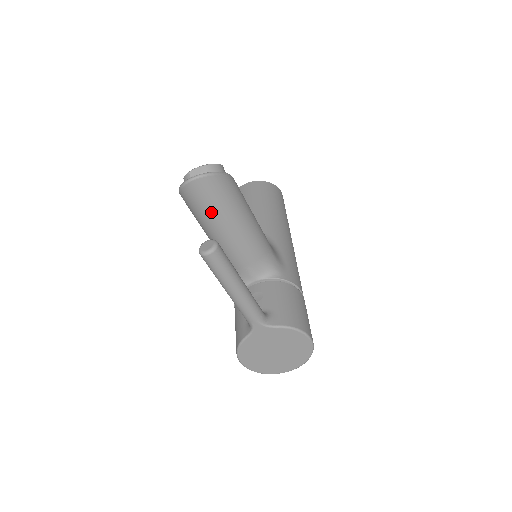
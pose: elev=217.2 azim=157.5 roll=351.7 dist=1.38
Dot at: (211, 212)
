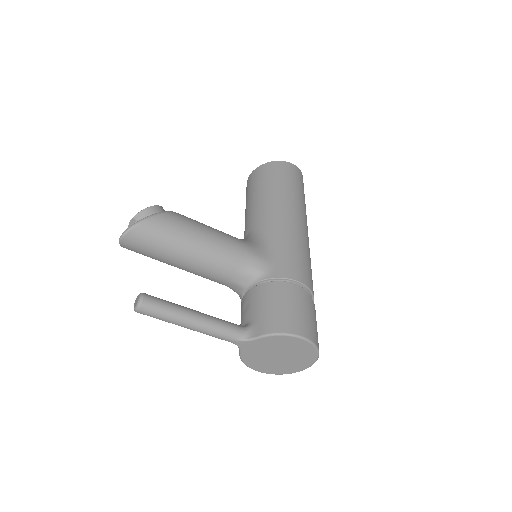
Dot at: (158, 255)
